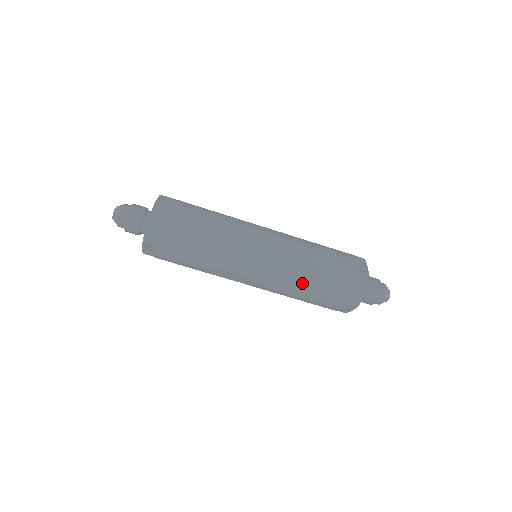
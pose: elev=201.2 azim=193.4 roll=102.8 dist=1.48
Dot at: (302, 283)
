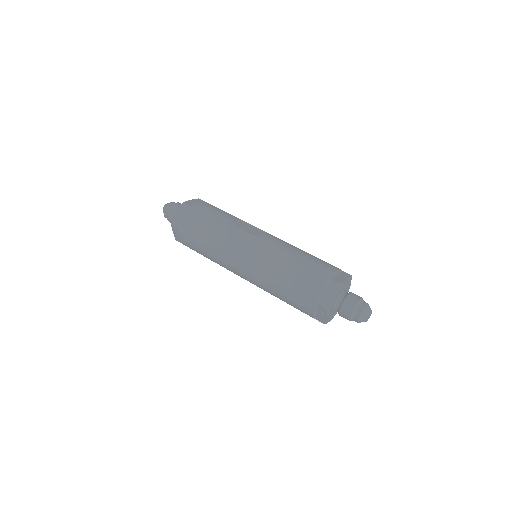
Dot at: (275, 296)
